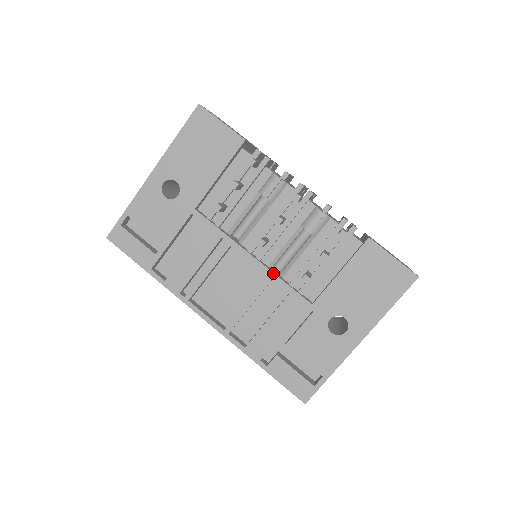
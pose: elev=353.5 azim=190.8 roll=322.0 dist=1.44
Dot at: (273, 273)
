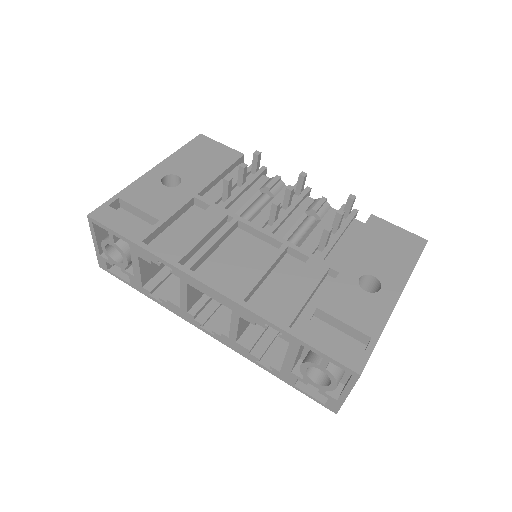
Dot at: (288, 241)
